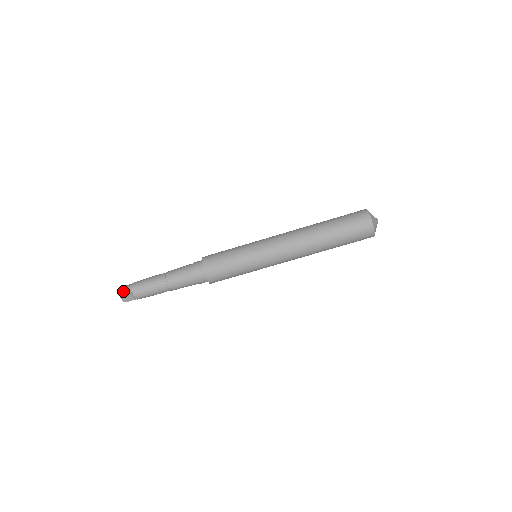
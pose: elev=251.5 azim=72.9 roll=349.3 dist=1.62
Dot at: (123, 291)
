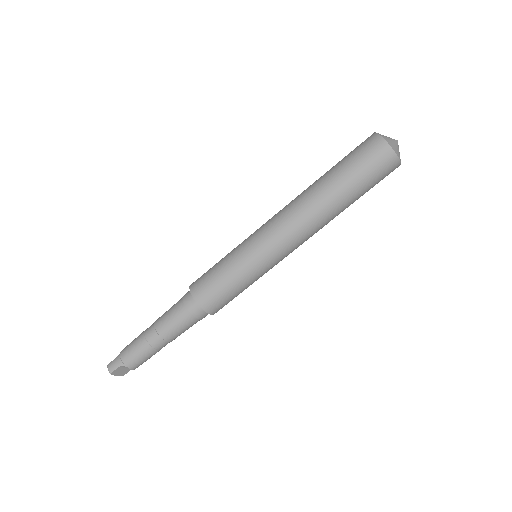
Dot at: (115, 370)
